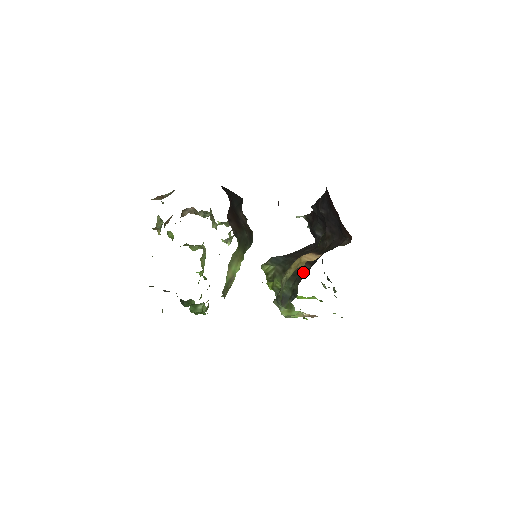
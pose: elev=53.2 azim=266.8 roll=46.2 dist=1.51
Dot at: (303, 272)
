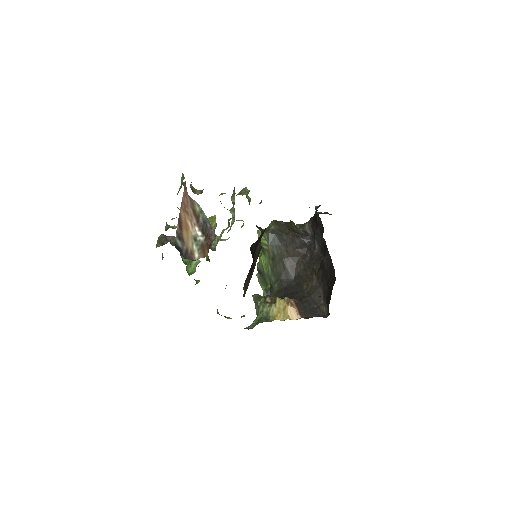
Dot at: (286, 279)
